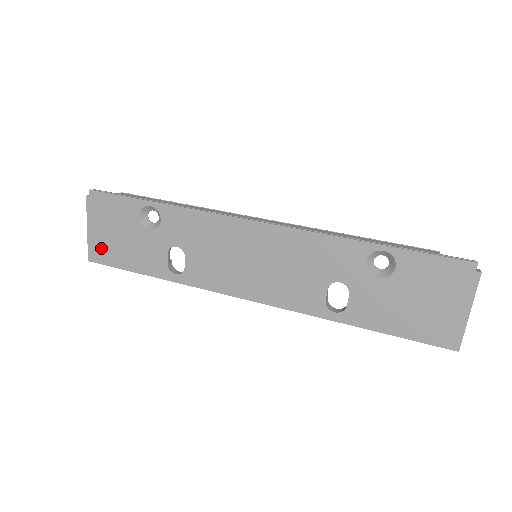
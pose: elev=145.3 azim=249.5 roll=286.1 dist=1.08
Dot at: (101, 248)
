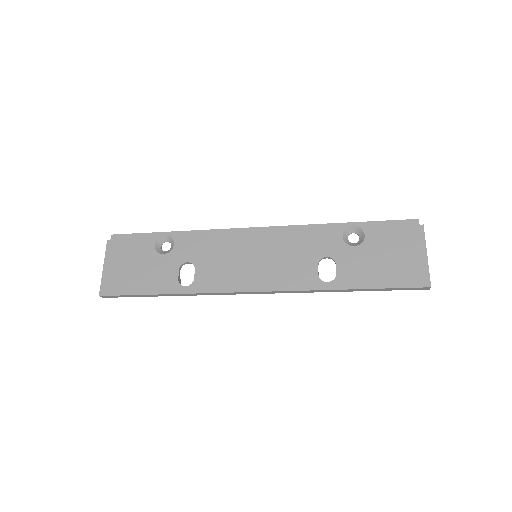
Dot at: (114, 281)
